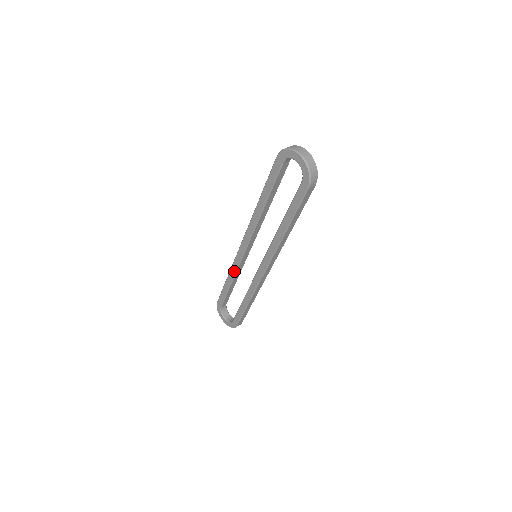
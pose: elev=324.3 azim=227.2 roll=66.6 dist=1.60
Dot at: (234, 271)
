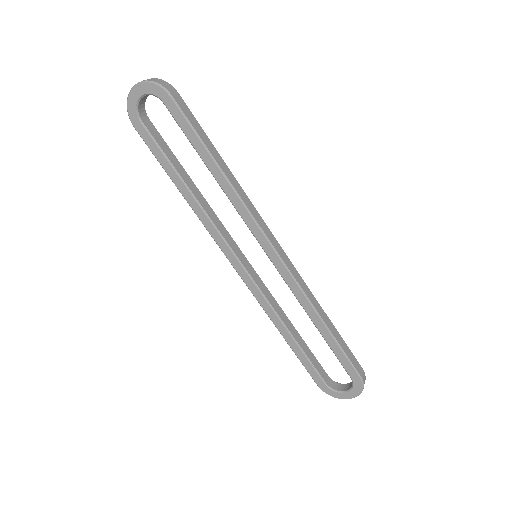
Dot at: (270, 311)
